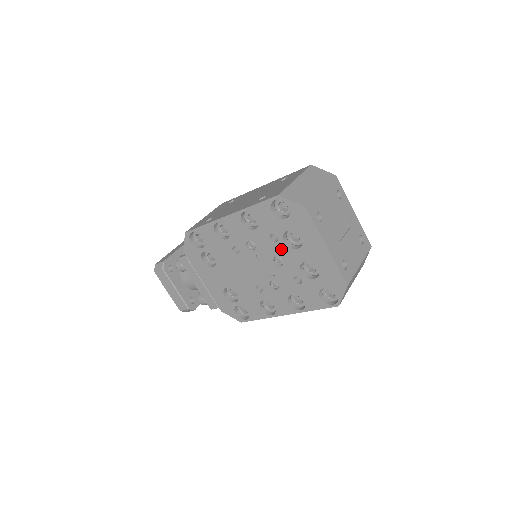
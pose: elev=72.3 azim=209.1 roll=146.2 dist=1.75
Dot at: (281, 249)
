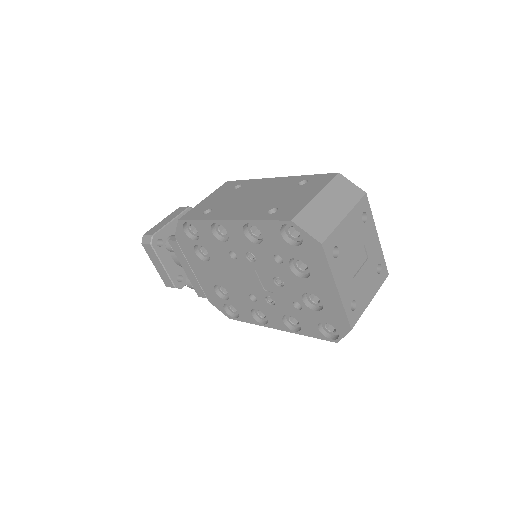
Dot at: (284, 272)
